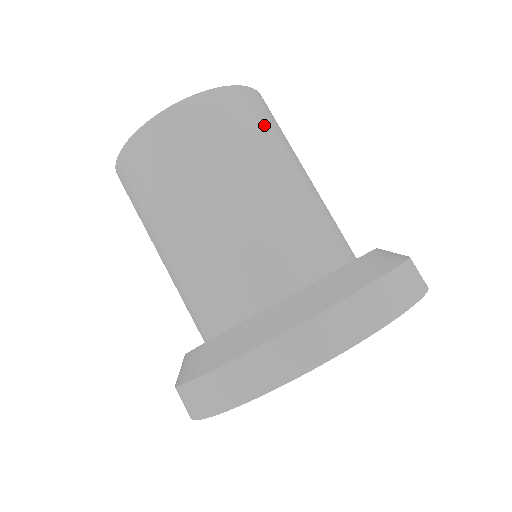
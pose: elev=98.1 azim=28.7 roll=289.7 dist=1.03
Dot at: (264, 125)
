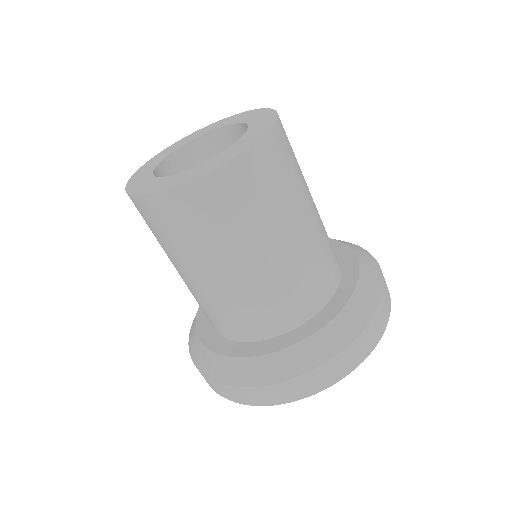
Dot at: (228, 216)
